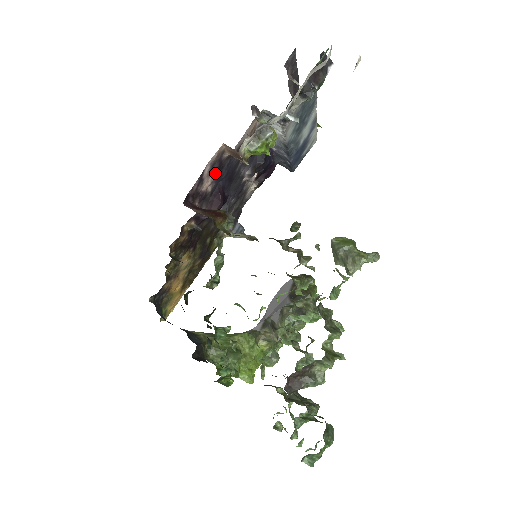
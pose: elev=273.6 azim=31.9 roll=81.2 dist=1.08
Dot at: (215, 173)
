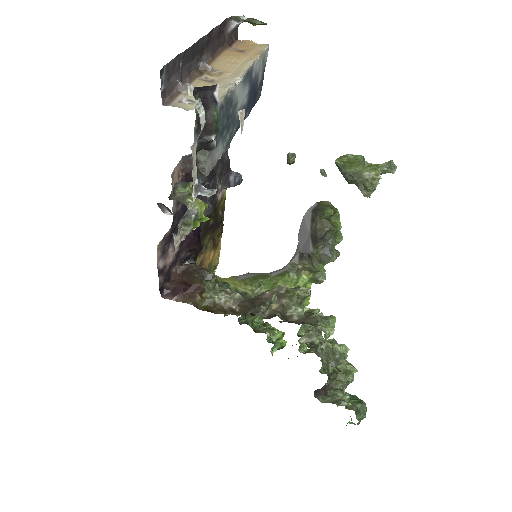
Dot at: (171, 244)
